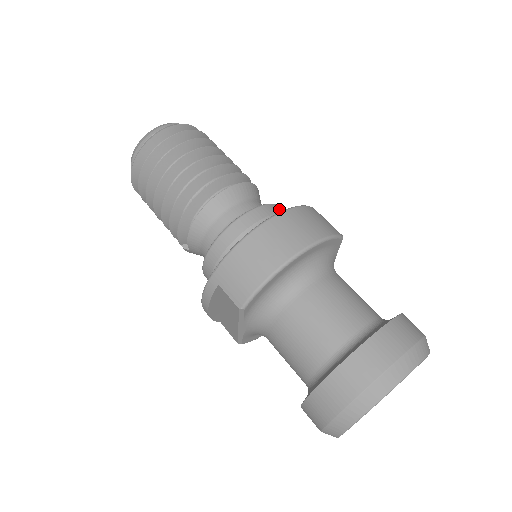
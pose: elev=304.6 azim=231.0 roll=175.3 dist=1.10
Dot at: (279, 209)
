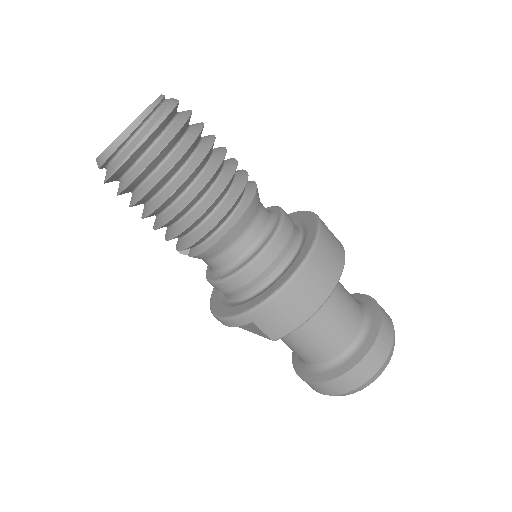
Dot at: (289, 223)
